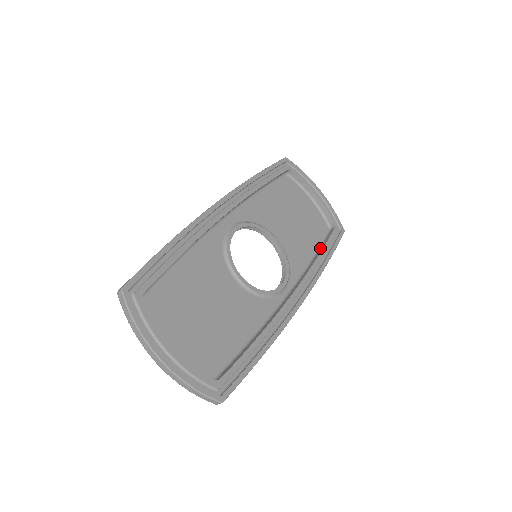
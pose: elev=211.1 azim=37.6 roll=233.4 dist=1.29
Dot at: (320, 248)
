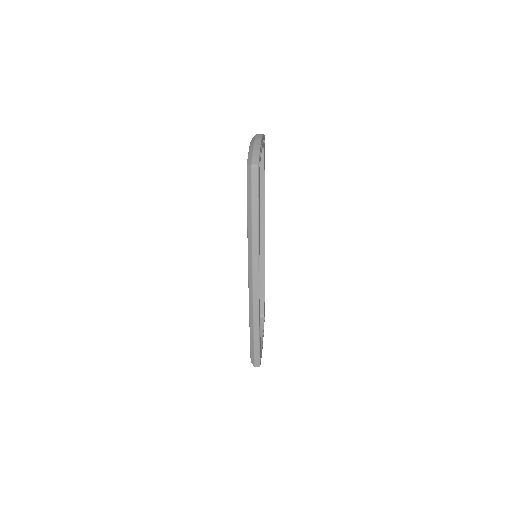
Dot at: (260, 180)
